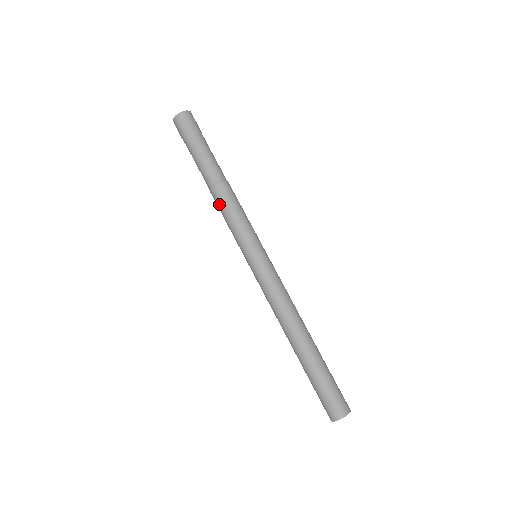
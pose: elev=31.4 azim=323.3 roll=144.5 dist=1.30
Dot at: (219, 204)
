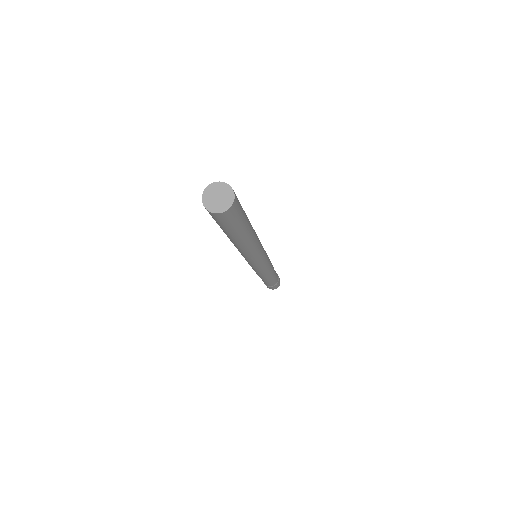
Dot at: occluded
